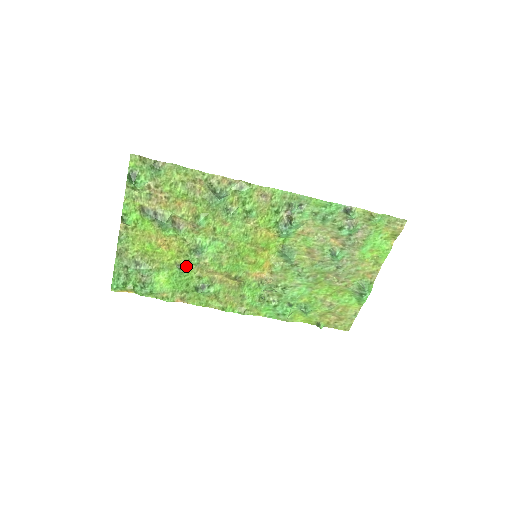
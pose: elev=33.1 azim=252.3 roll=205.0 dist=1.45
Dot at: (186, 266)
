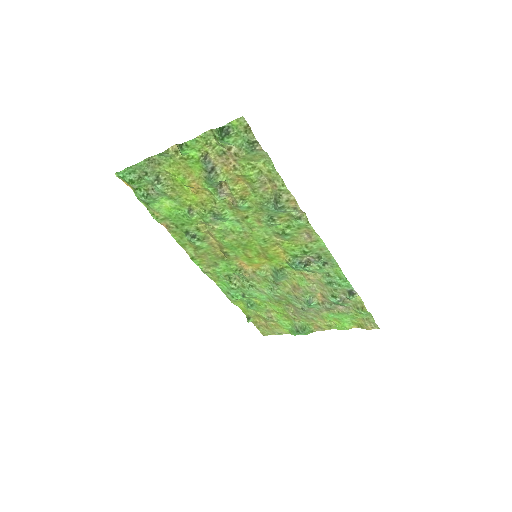
Dot at: (196, 215)
